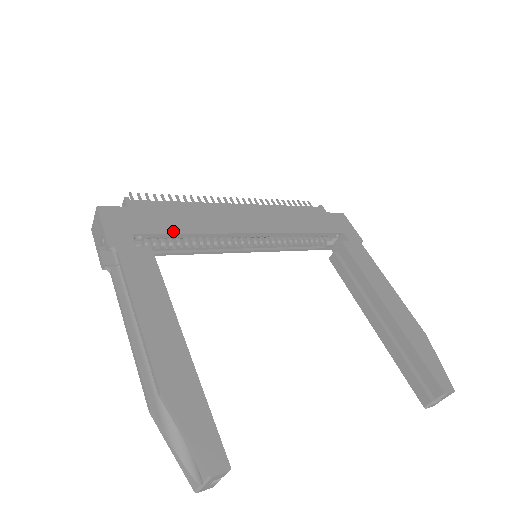
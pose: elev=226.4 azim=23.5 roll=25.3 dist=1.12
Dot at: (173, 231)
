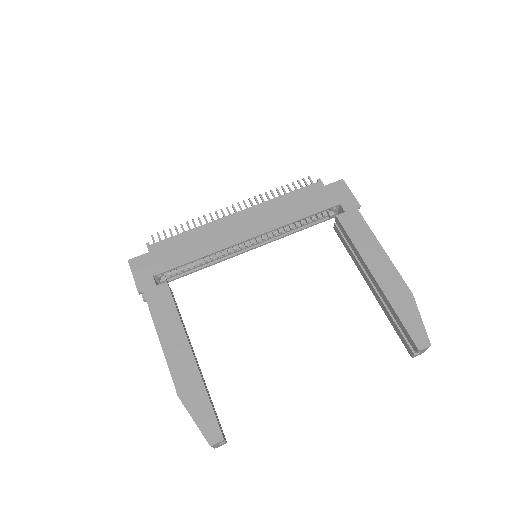
Dot at: (183, 262)
